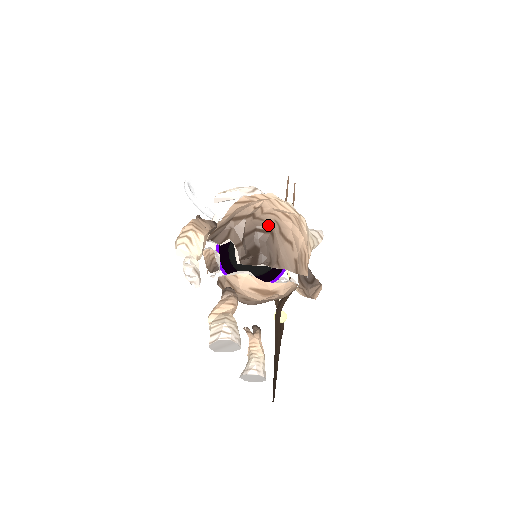
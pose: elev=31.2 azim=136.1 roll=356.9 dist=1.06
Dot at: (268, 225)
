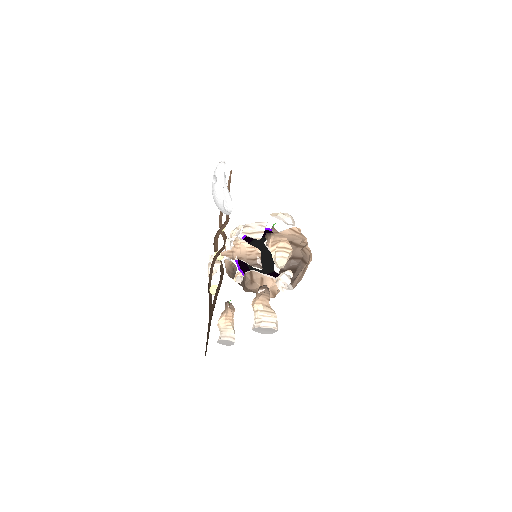
Dot at: (307, 259)
